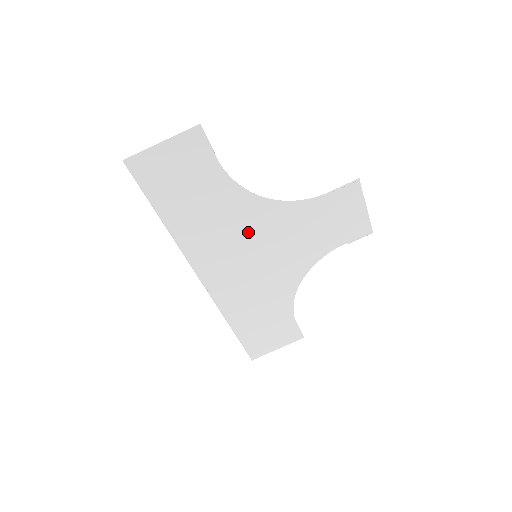
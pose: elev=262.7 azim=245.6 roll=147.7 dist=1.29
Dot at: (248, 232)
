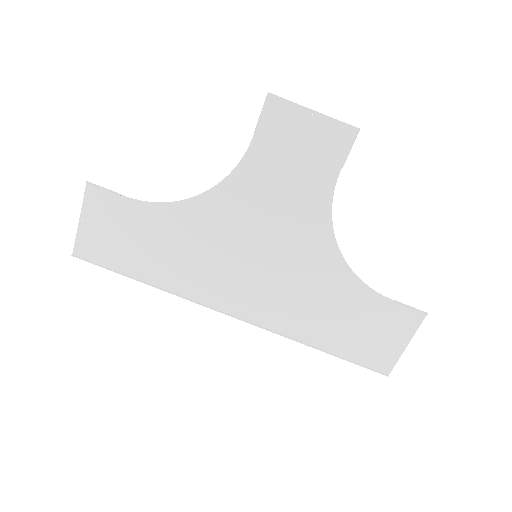
Dot at: (222, 238)
